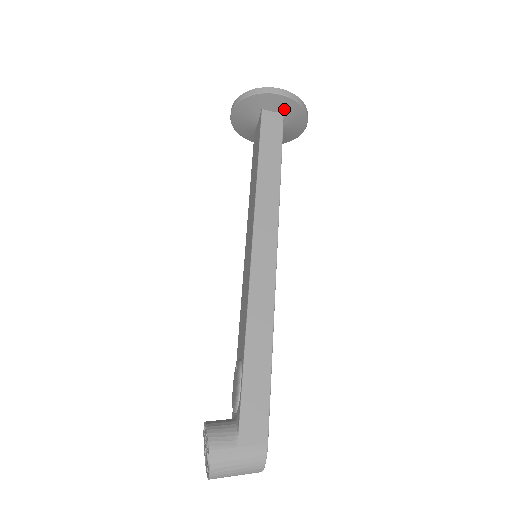
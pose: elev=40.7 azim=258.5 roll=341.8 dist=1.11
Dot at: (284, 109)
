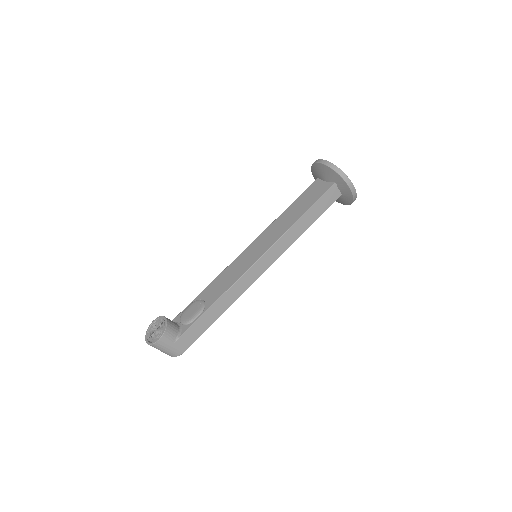
Dot at: (345, 194)
